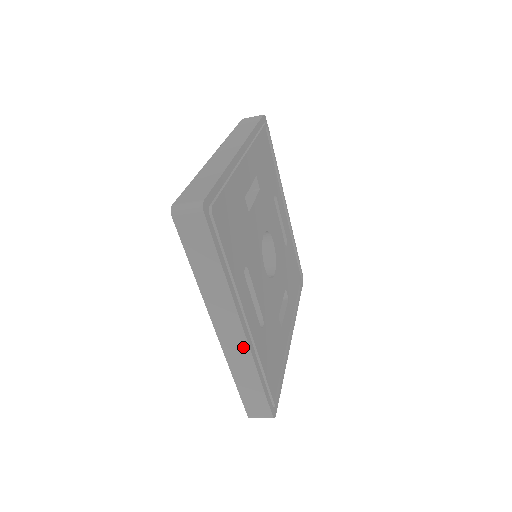
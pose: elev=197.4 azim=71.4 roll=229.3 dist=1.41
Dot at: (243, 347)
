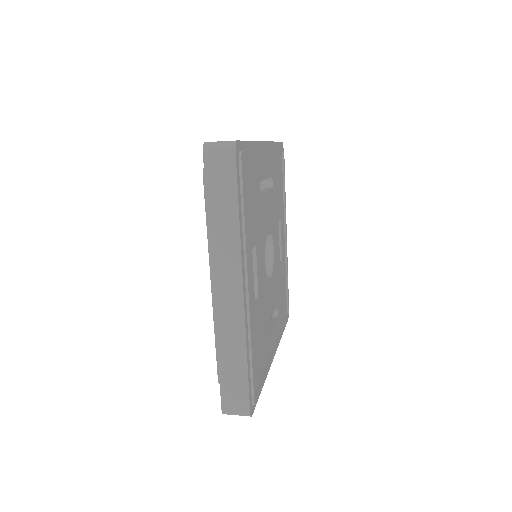
Dot at: occluded
